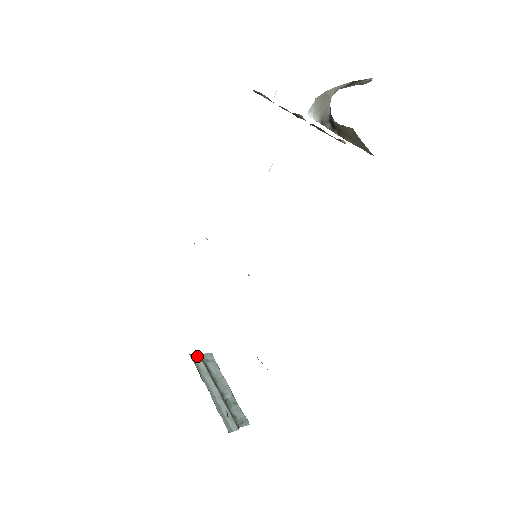
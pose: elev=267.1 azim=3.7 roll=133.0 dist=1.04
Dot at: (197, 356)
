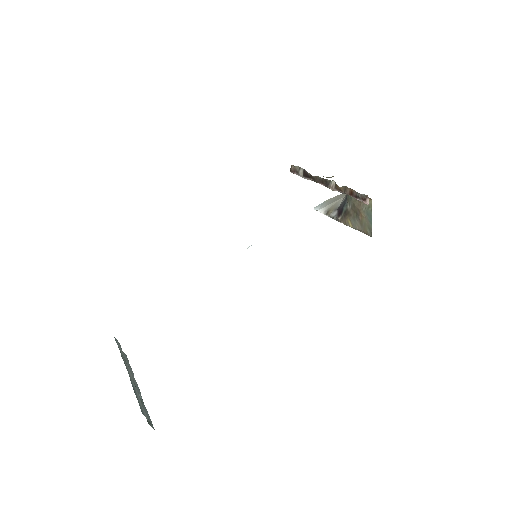
Dot at: (119, 343)
